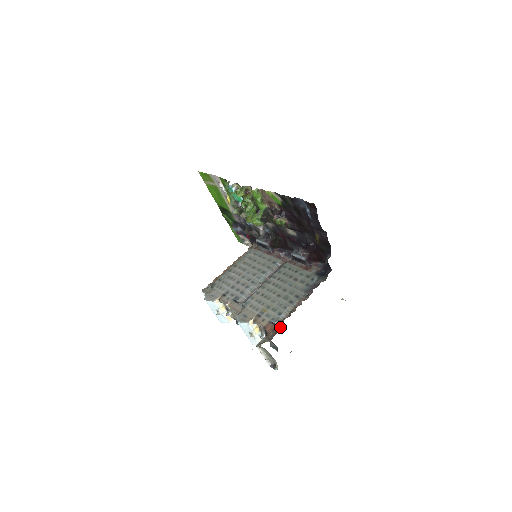
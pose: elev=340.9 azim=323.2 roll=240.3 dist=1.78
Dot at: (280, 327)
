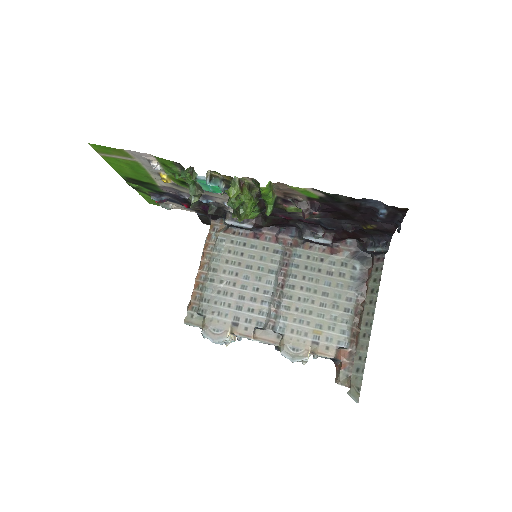
Dot at: (354, 349)
